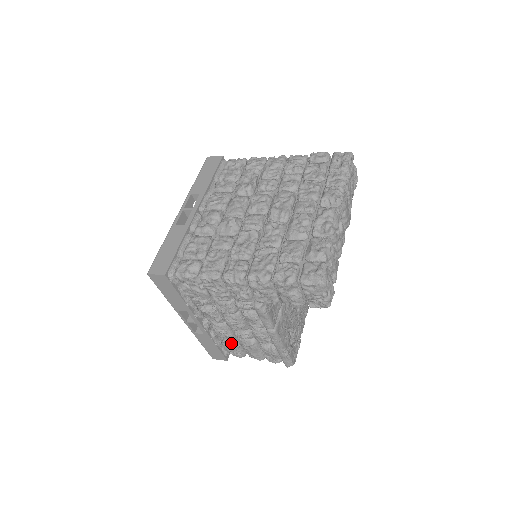
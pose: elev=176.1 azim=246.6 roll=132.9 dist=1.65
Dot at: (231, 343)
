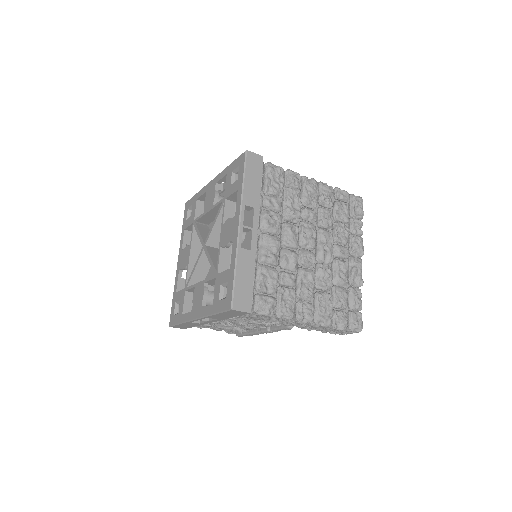
Dot at: (210, 325)
